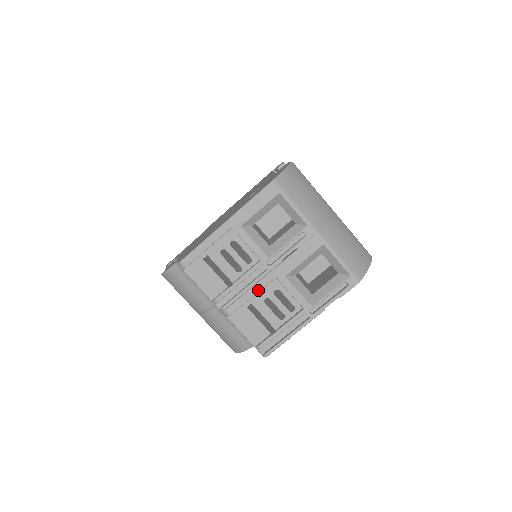
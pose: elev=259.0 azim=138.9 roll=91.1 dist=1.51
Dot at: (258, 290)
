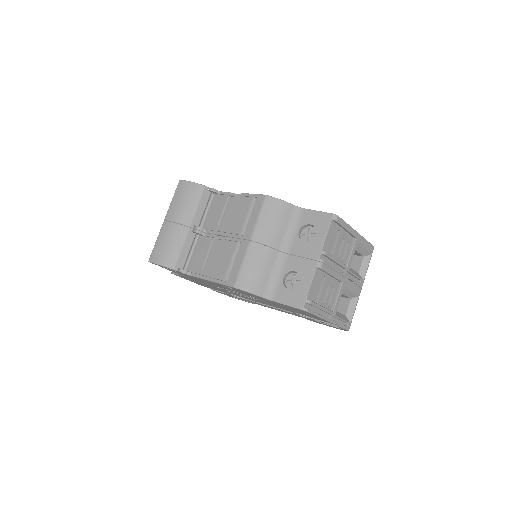
Dot at: (336, 276)
